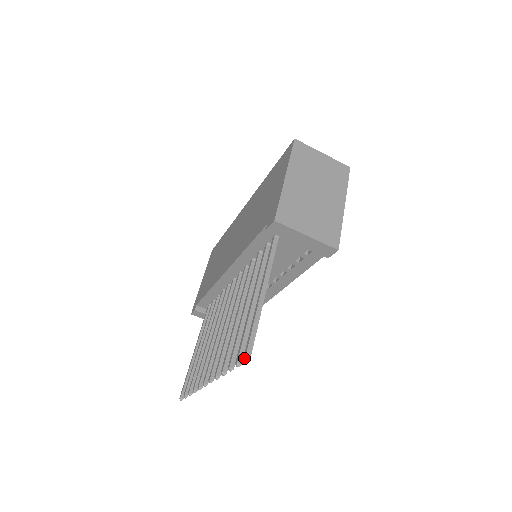
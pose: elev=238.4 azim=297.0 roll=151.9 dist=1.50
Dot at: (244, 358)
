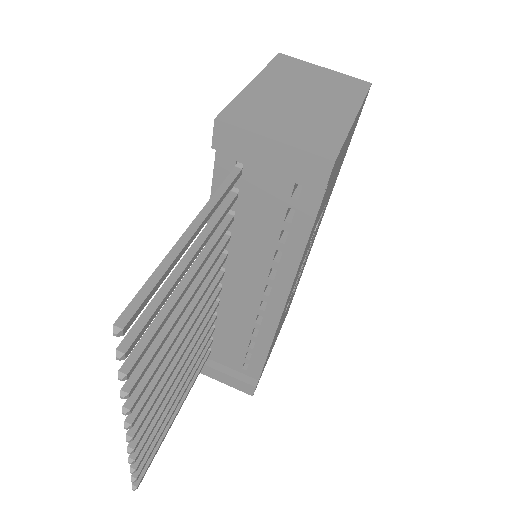
Dot at: occluded
